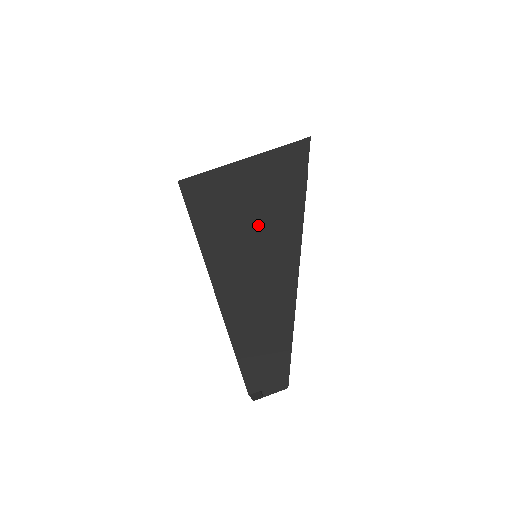
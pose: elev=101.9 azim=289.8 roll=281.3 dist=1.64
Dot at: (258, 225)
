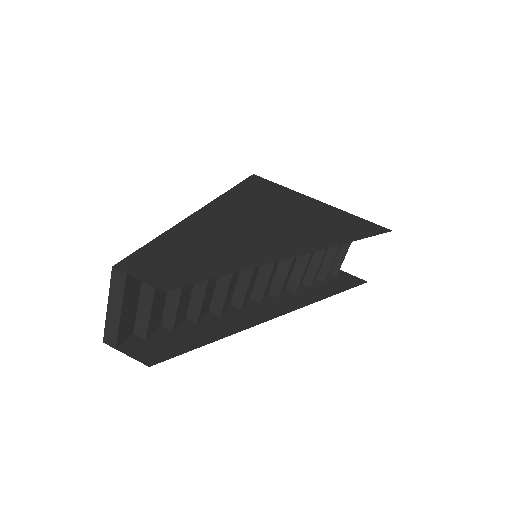
Dot at: (284, 222)
